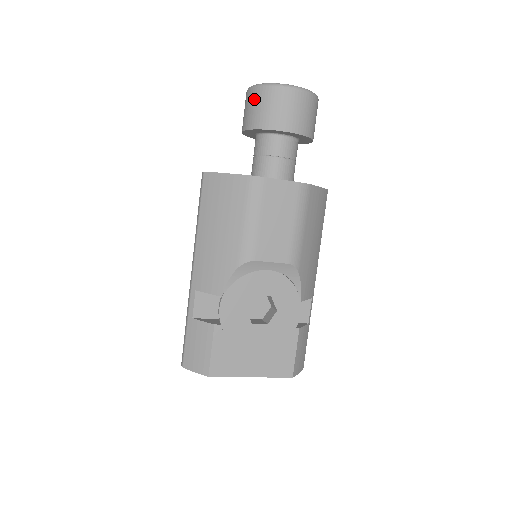
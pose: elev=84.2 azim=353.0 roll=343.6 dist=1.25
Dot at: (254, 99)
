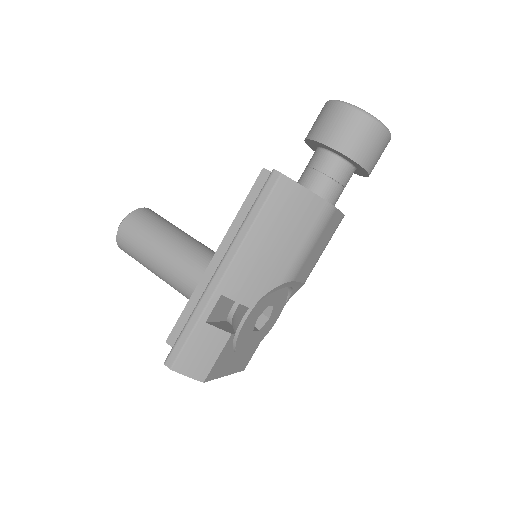
Dot at: (360, 126)
